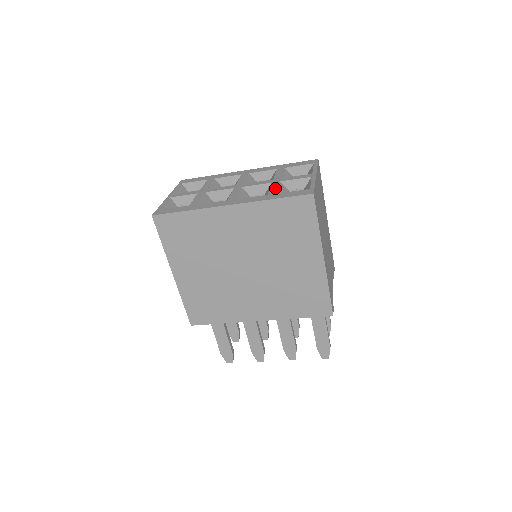
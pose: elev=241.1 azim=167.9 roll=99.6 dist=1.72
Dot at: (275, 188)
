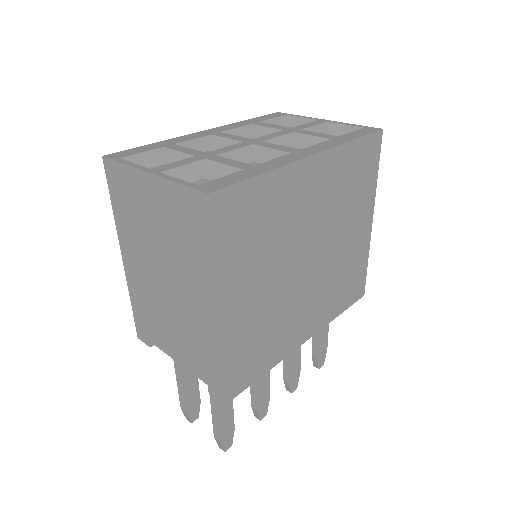
Dot at: (319, 133)
